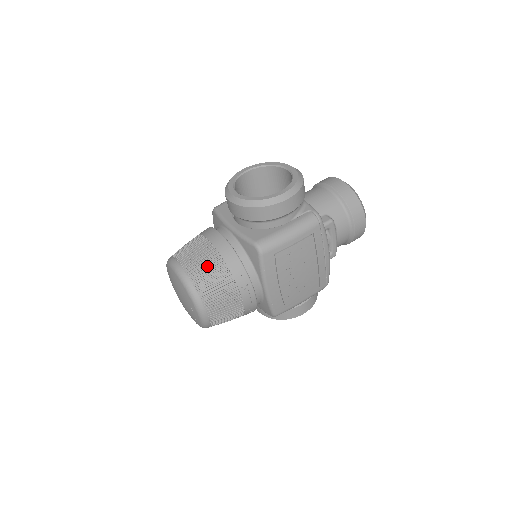
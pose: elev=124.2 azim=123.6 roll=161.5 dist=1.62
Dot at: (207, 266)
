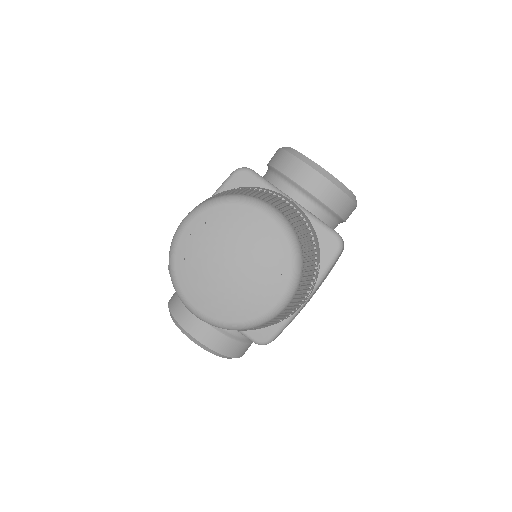
Dot at: (306, 233)
